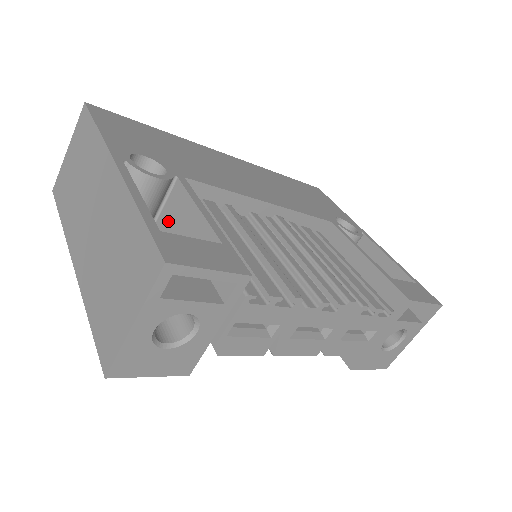
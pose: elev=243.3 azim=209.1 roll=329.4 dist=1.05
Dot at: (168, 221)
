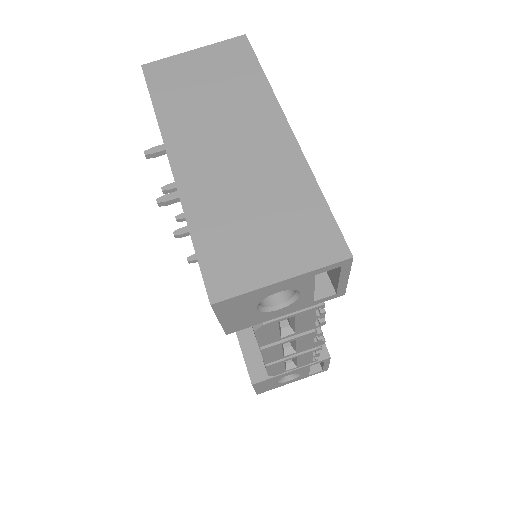
Dot at: occluded
